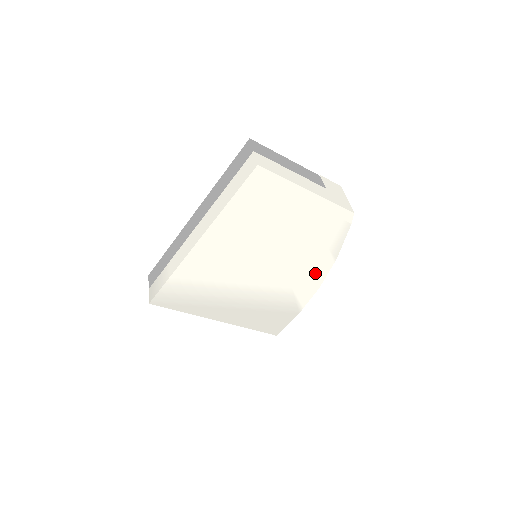
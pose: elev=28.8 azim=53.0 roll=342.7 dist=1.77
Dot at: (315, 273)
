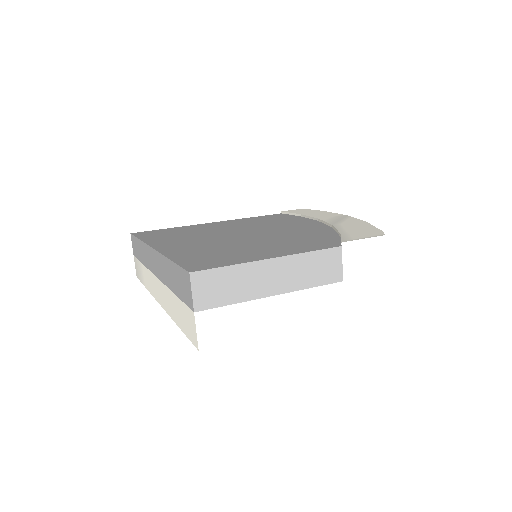
Dot at: occluded
